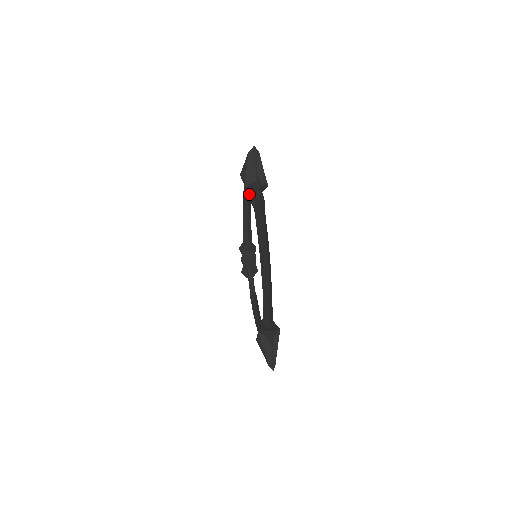
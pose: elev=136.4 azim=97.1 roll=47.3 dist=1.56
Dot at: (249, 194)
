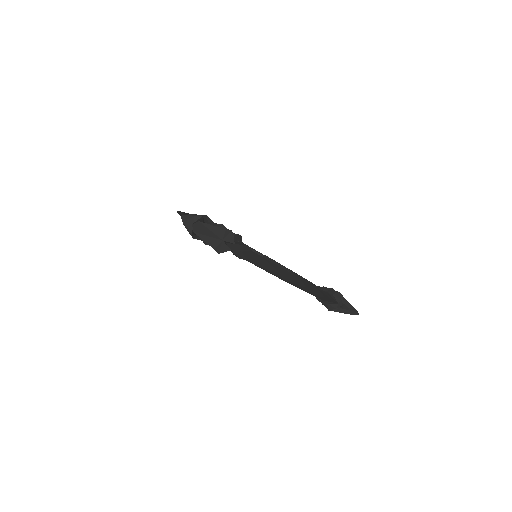
Dot at: occluded
